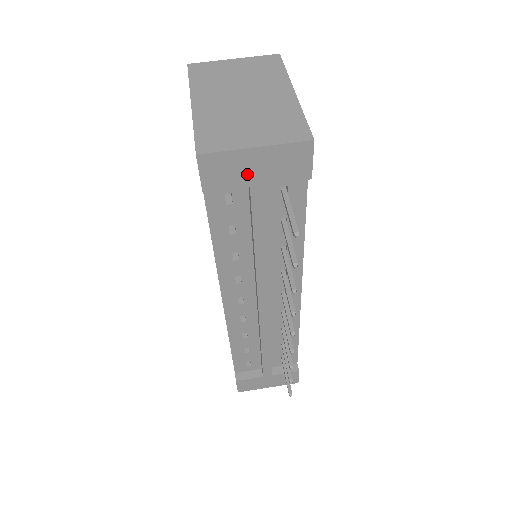
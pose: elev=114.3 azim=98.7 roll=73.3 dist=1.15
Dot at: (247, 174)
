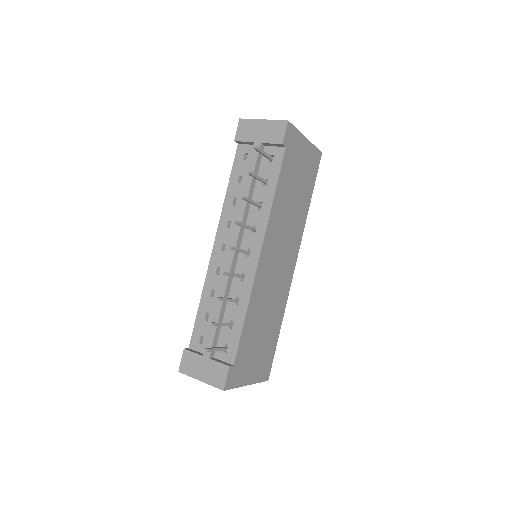
Dot at: (255, 134)
